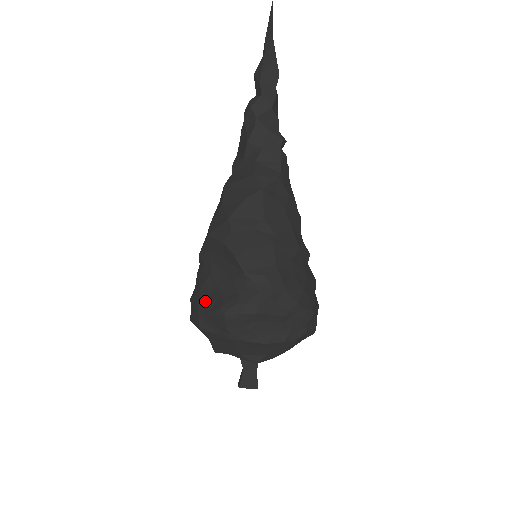
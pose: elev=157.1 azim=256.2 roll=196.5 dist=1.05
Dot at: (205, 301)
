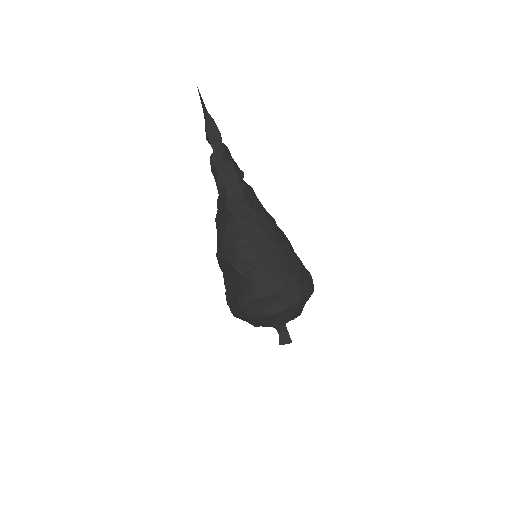
Dot at: (229, 299)
